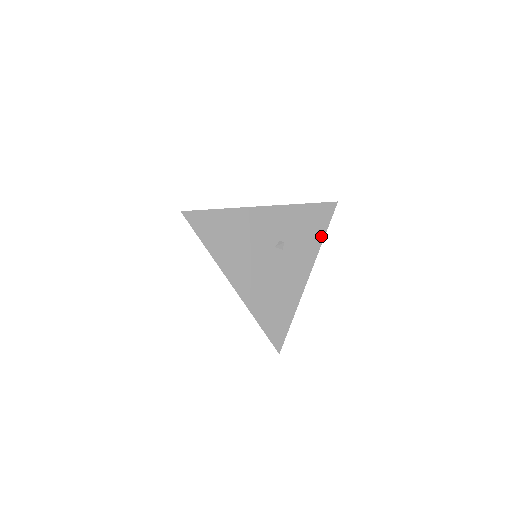
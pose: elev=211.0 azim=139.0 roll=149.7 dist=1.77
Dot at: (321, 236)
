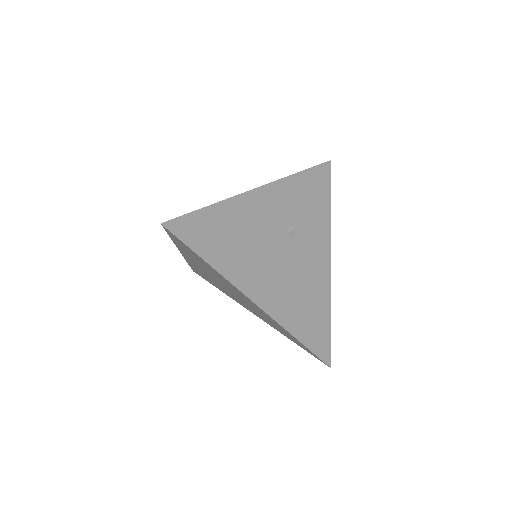
Dot at: (327, 207)
